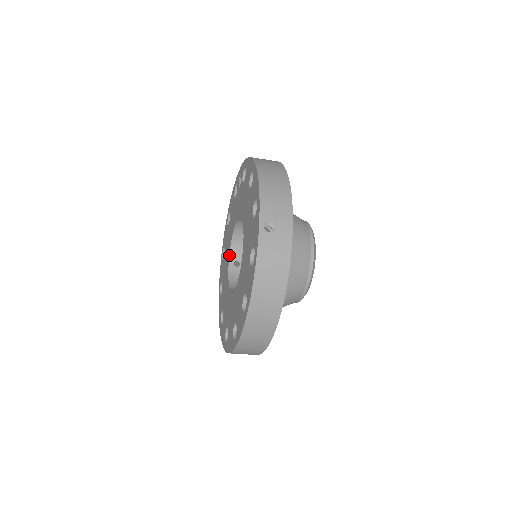
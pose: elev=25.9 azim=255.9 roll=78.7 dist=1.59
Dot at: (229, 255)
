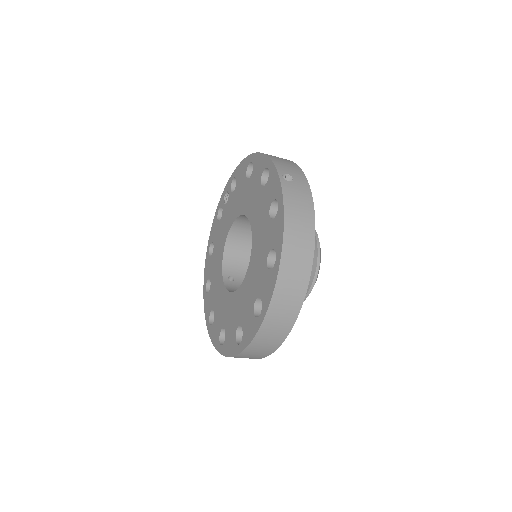
Dot at: (222, 270)
